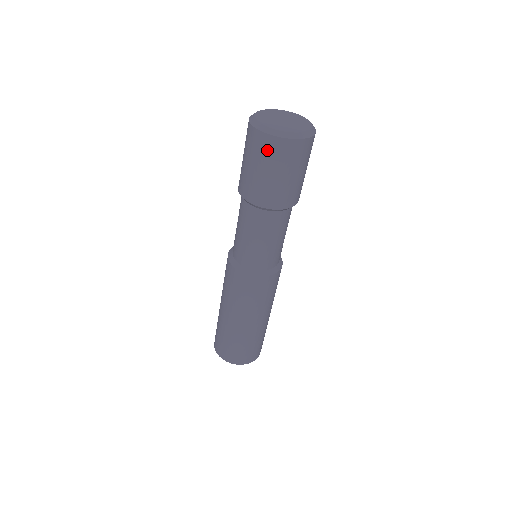
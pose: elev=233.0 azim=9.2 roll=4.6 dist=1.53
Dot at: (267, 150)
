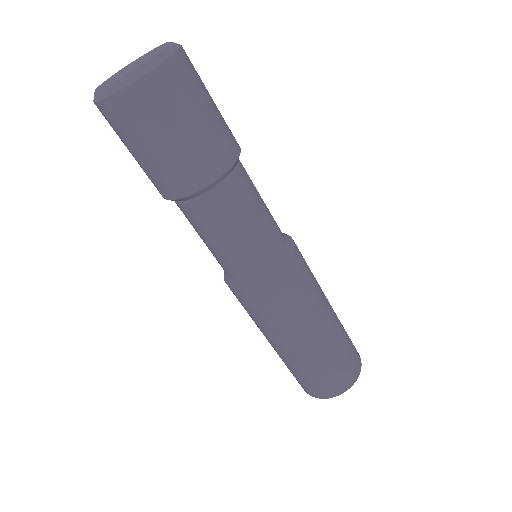
Dot at: (141, 111)
